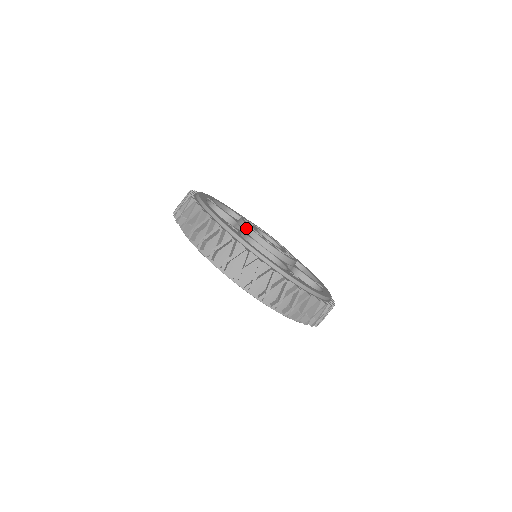
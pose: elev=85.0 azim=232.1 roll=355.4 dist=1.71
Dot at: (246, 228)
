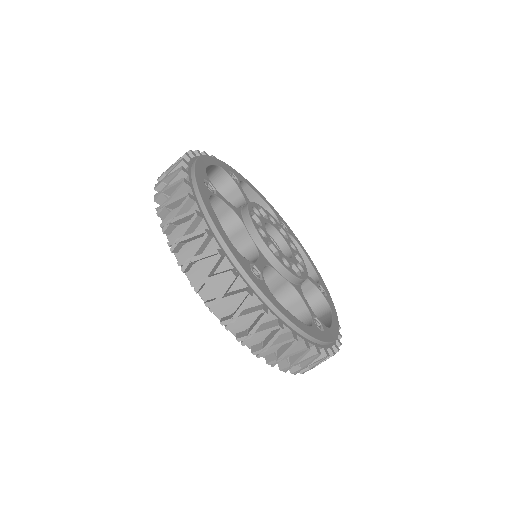
Dot at: (260, 244)
